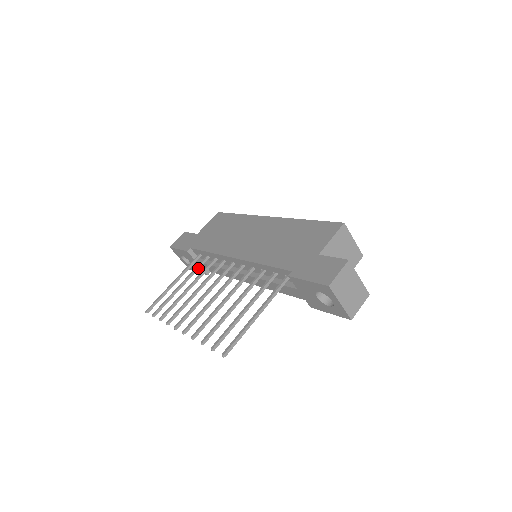
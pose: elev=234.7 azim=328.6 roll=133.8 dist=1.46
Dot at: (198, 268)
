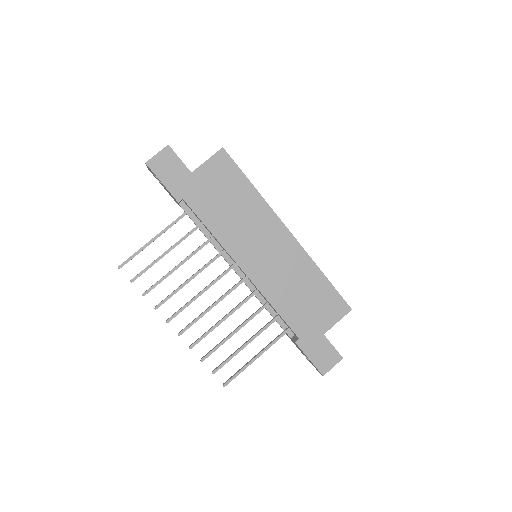
Dot at: occluded
